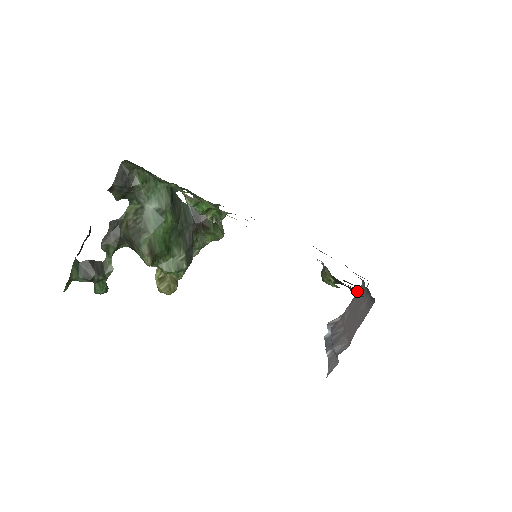
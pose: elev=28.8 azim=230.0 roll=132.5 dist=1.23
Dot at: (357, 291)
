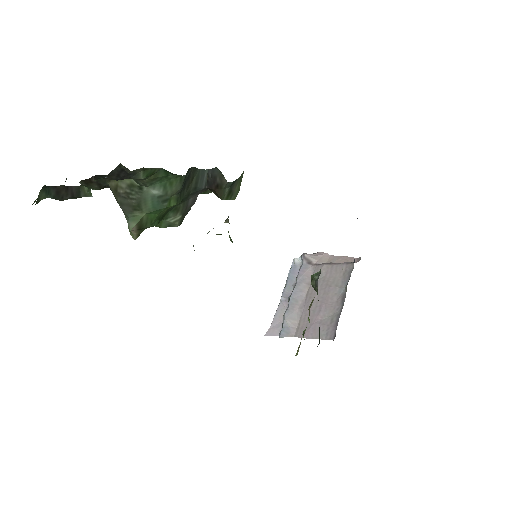
Dot at: (344, 263)
